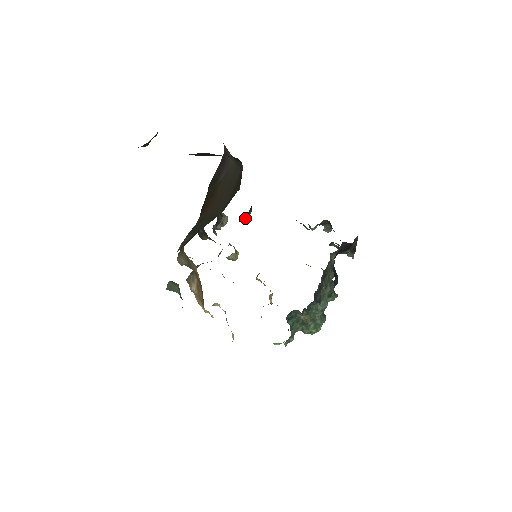
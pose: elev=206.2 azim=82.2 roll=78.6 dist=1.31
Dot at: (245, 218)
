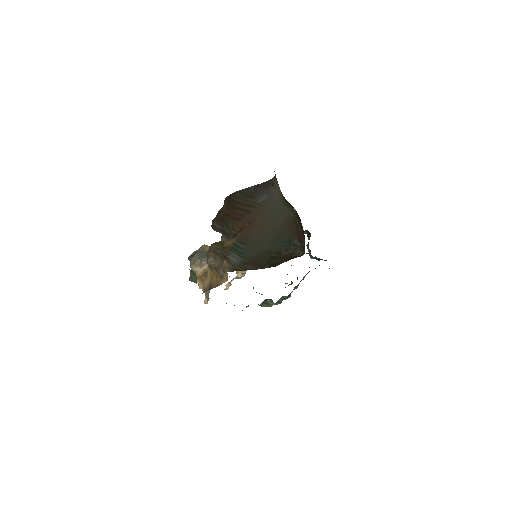
Dot at: occluded
